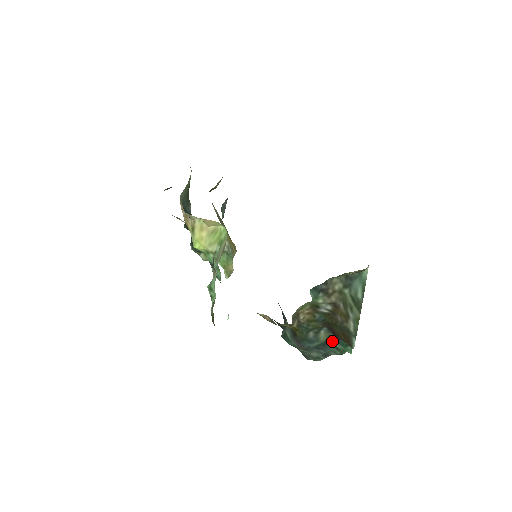
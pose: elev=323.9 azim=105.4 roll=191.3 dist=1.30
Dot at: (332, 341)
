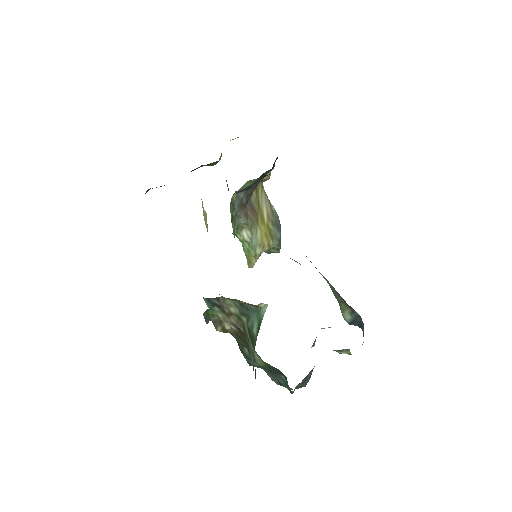
Dot at: (278, 372)
